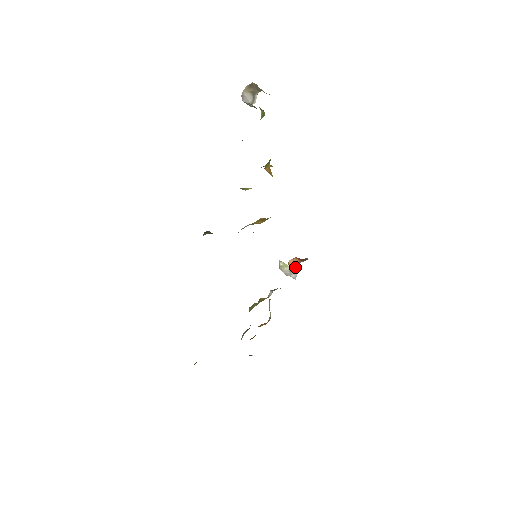
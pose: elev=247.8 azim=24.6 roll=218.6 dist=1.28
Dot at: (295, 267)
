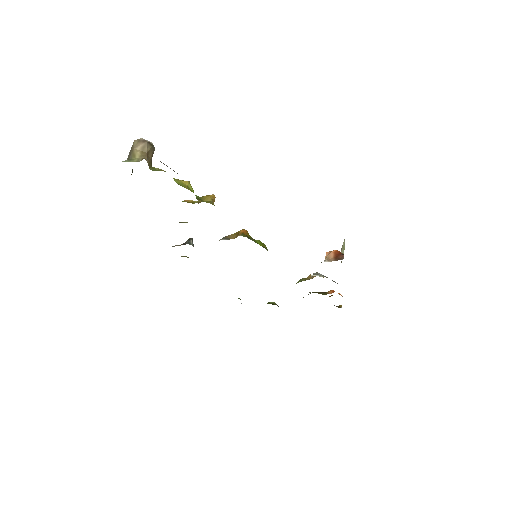
Dot at: occluded
